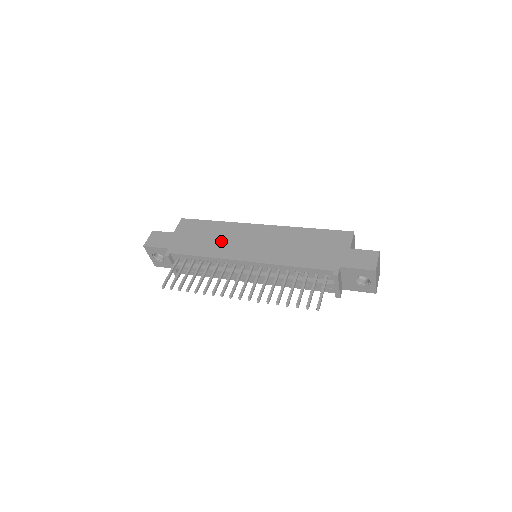
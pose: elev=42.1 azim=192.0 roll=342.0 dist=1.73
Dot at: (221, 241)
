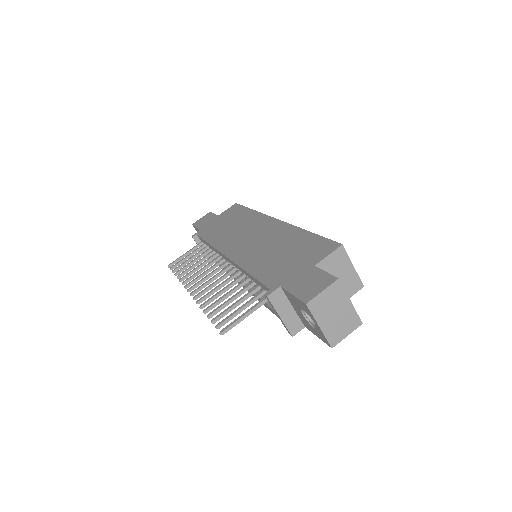
Dot at: (233, 230)
